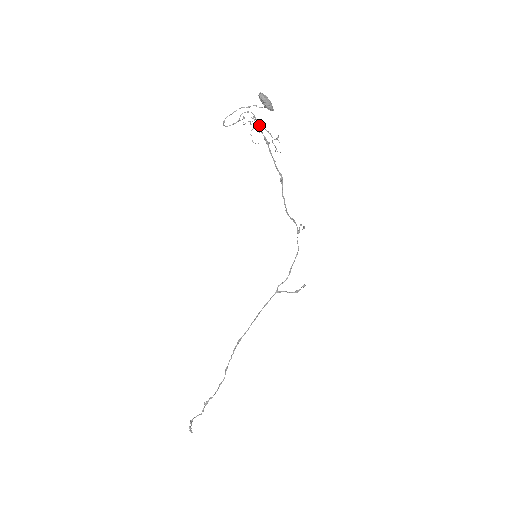
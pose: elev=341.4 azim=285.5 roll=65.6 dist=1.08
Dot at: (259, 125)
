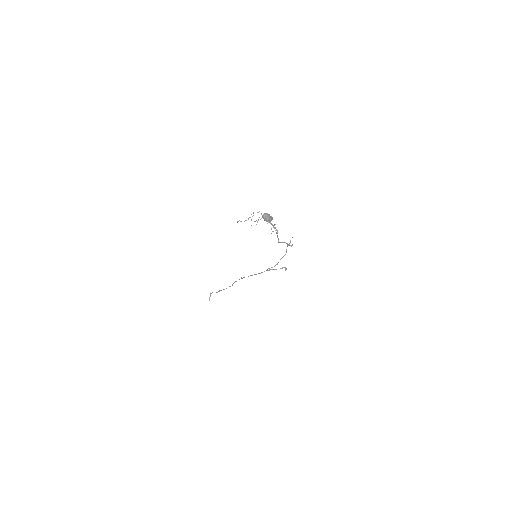
Dot at: occluded
